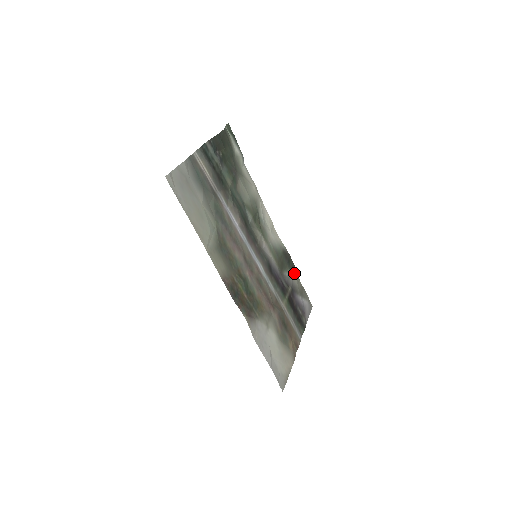
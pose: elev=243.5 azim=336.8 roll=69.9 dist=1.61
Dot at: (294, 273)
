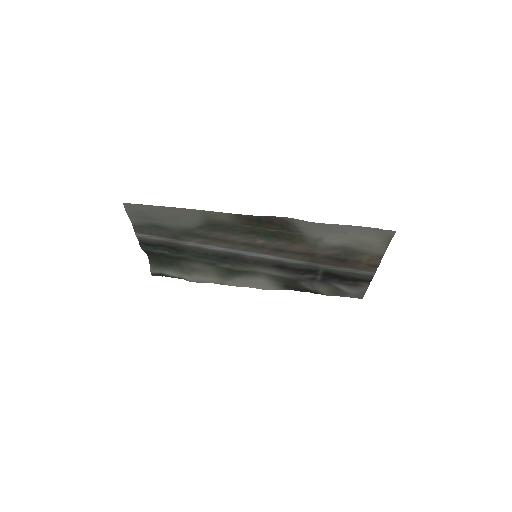
Dot at: (313, 292)
